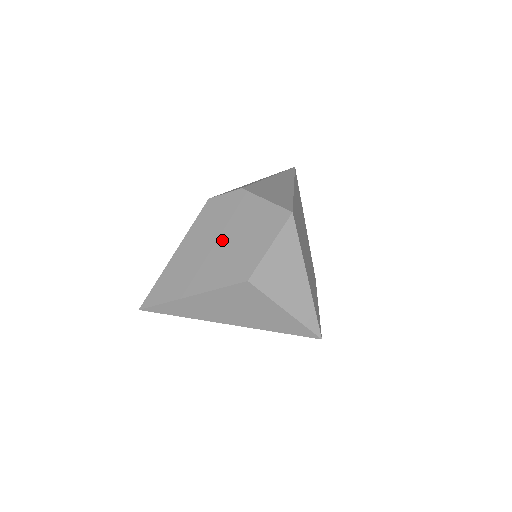
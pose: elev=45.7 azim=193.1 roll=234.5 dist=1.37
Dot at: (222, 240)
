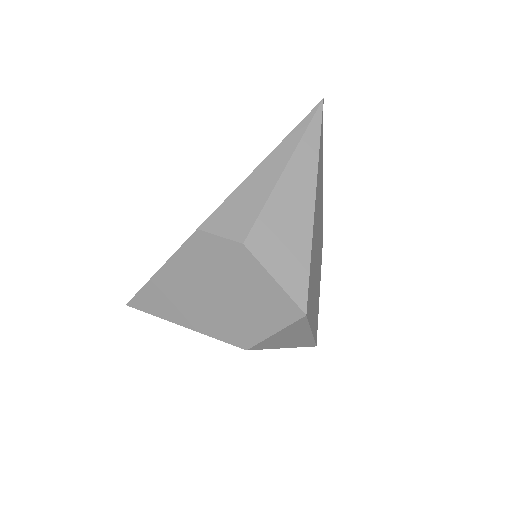
Dot at: (217, 293)
